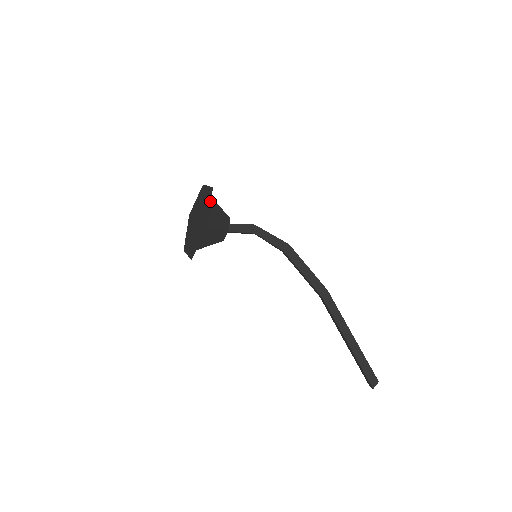
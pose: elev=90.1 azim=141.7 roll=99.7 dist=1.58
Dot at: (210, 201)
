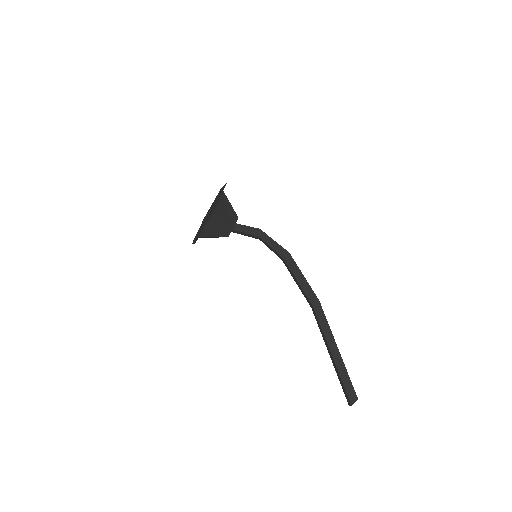
Dot at: occluded
